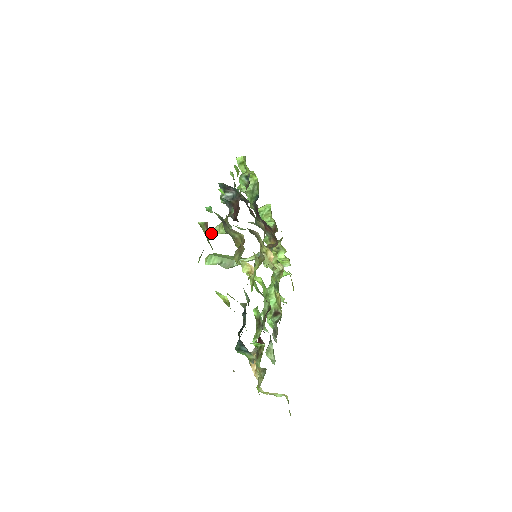
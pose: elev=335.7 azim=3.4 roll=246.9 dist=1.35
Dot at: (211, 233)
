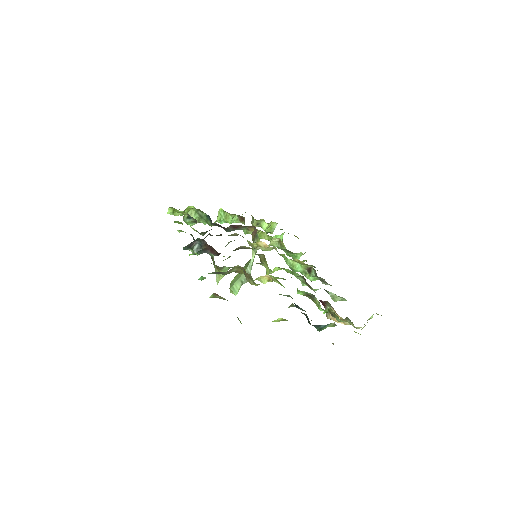
Dot at: occluded
